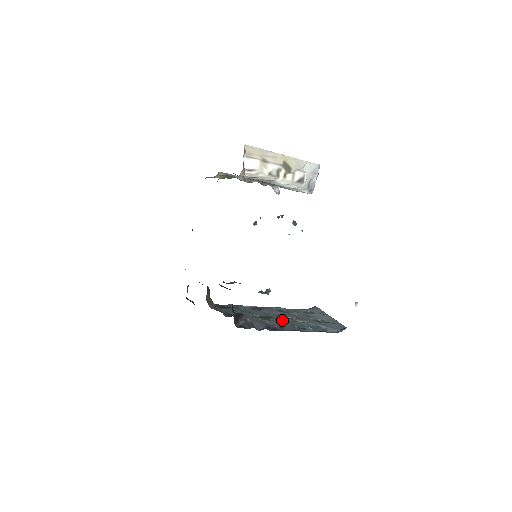
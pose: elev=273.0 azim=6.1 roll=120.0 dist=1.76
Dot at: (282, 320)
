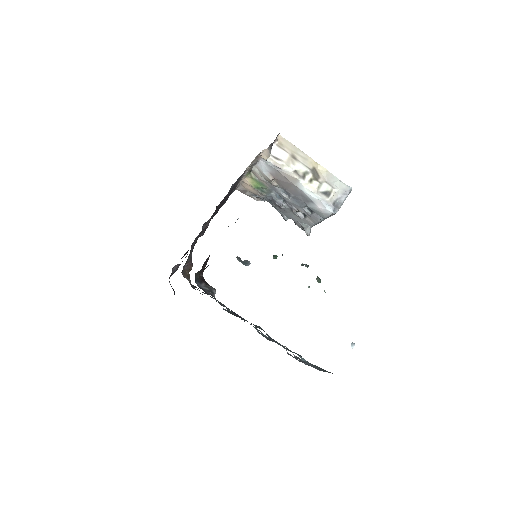
Dot at: occluded
